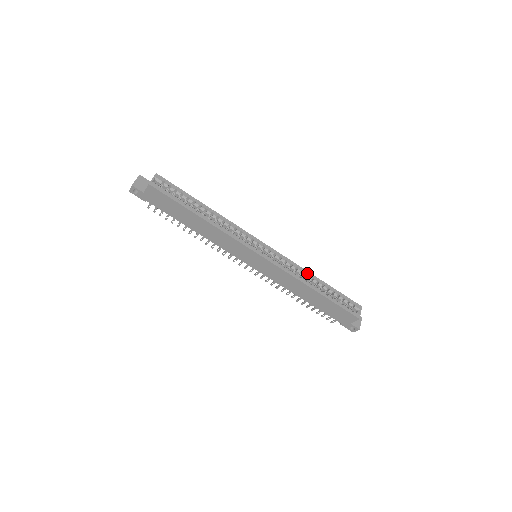
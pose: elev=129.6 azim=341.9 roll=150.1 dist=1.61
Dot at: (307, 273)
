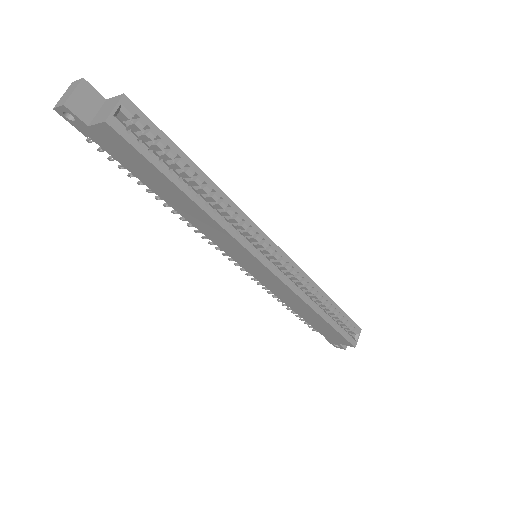
Dot at: (318, 290)
